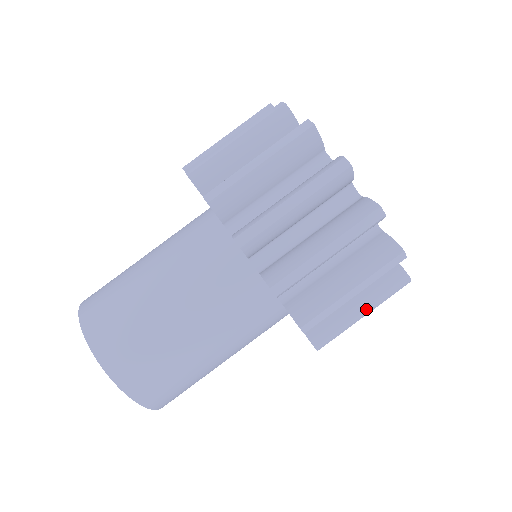
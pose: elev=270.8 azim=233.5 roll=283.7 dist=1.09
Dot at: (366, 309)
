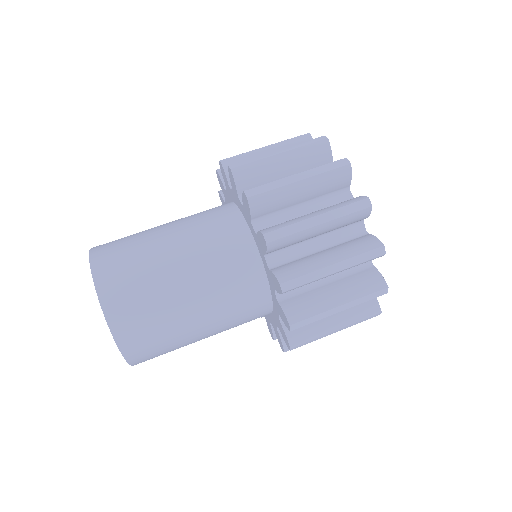
Dot at: (343, 302)
